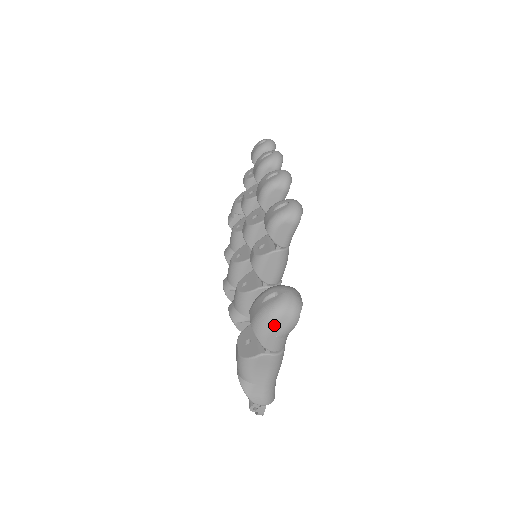
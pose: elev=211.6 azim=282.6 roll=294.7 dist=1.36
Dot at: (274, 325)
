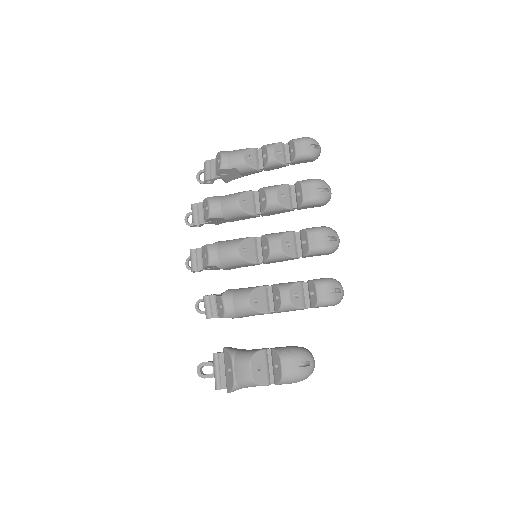
Dot at: occluded
